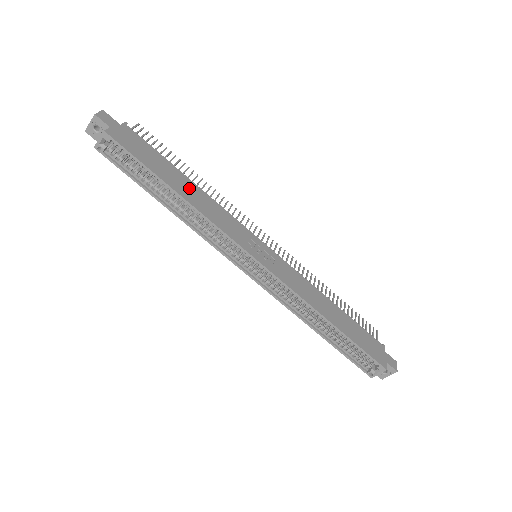
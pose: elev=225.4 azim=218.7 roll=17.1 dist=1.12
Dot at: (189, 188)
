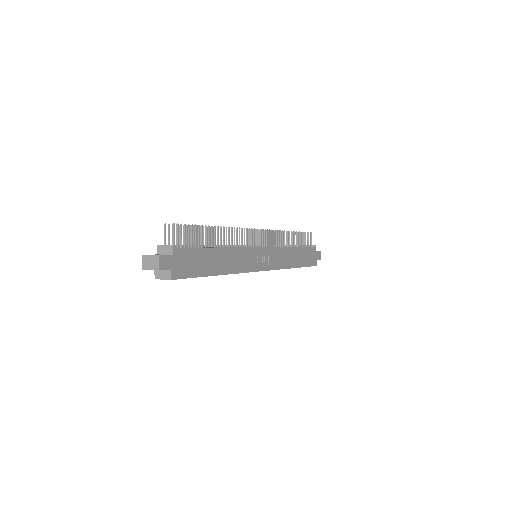
Dot at: (222, 259)
